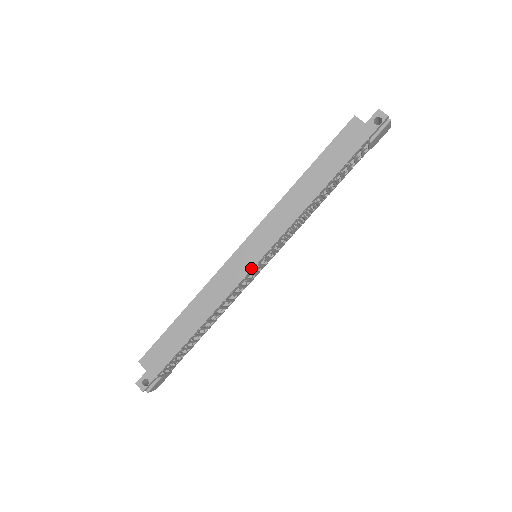
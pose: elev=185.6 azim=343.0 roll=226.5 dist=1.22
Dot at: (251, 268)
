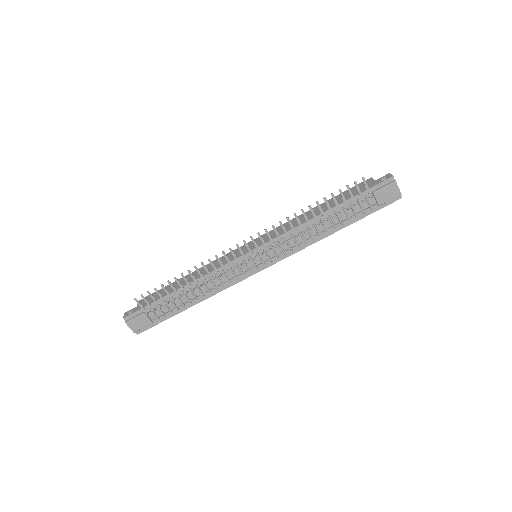
Dot at: occluded
